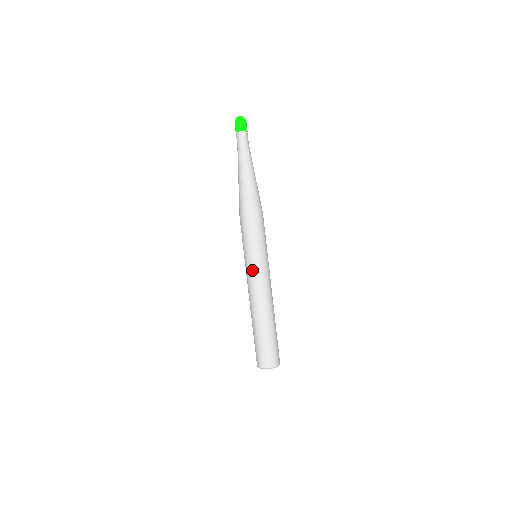
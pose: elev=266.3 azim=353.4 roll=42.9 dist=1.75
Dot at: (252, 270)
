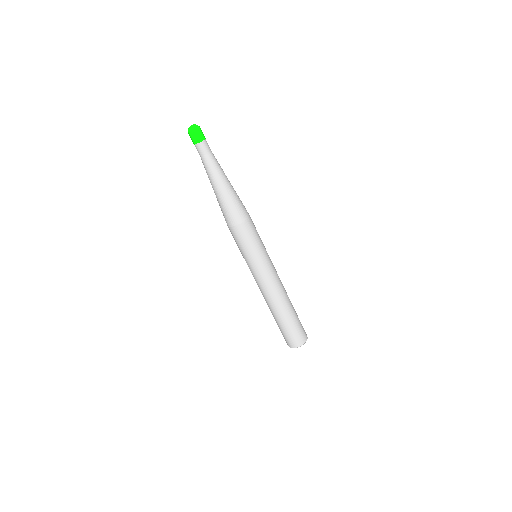
Dot at: (262, 271)
